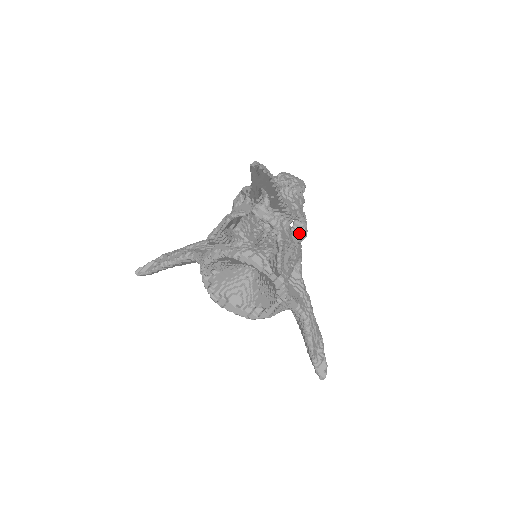
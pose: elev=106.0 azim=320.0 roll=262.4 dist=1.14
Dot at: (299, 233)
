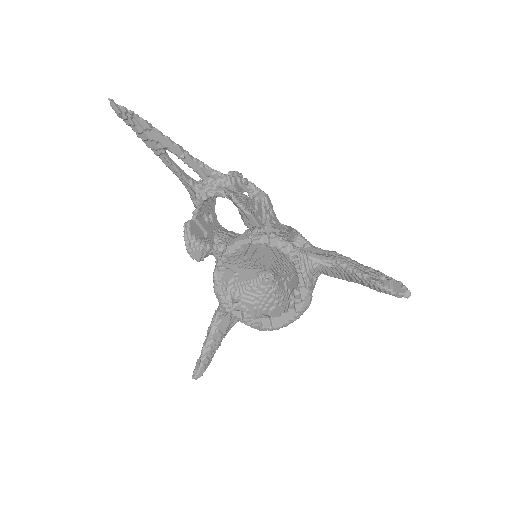
Dot at: (257, 195)
